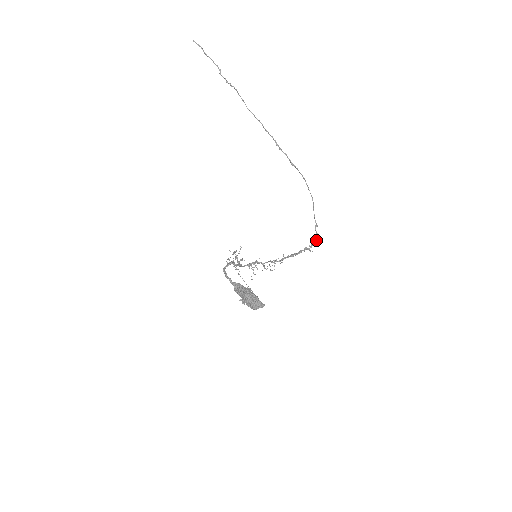
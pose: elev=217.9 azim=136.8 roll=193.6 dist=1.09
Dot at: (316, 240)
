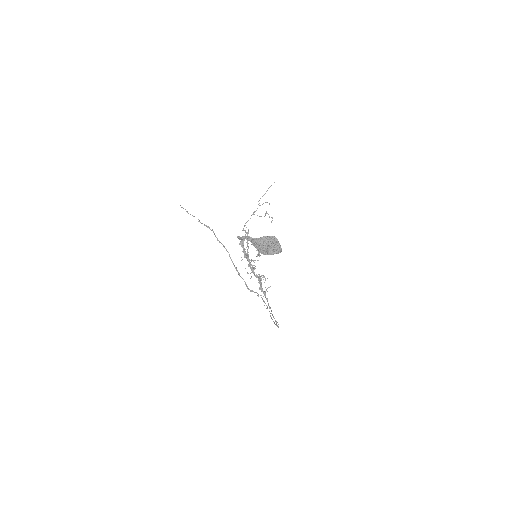
Dot at: (277, 326)
